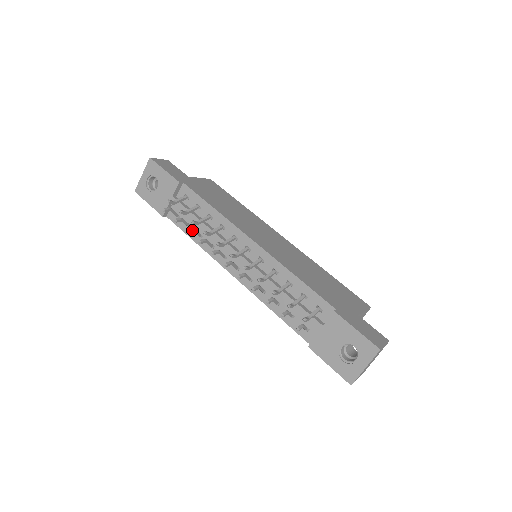
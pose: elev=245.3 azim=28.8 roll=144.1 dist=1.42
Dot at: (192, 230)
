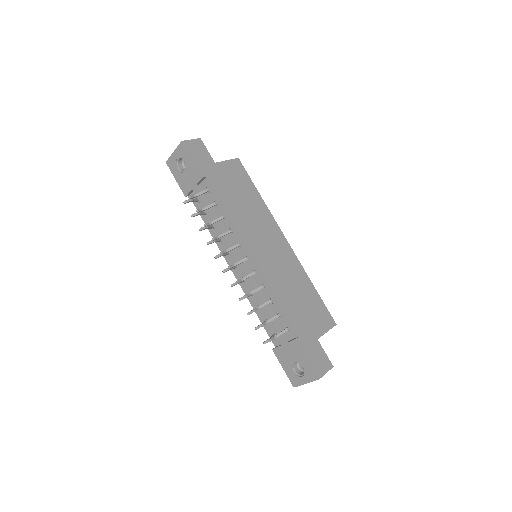
Dot at: (204, 228)
